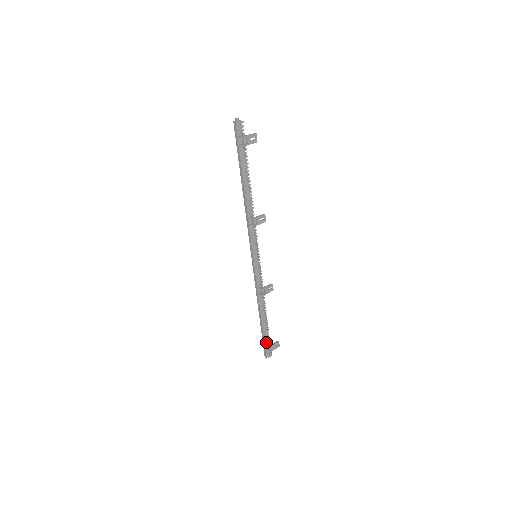
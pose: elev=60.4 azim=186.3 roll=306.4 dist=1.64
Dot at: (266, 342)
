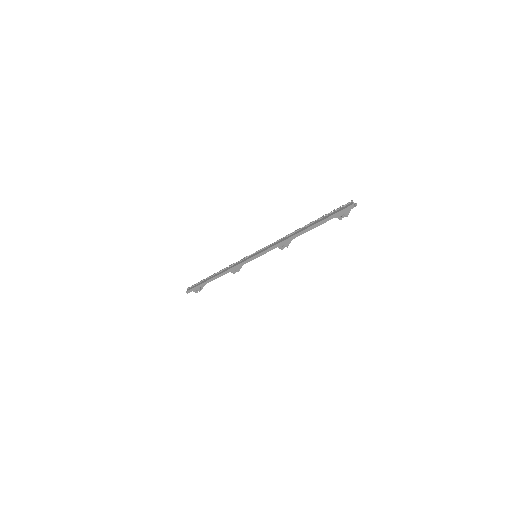
Dot at: (198, 287)
